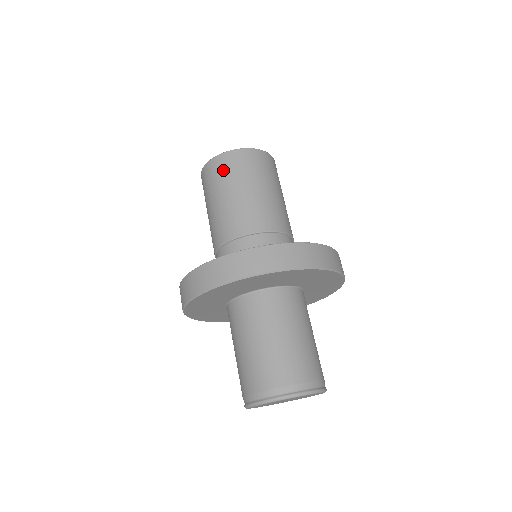
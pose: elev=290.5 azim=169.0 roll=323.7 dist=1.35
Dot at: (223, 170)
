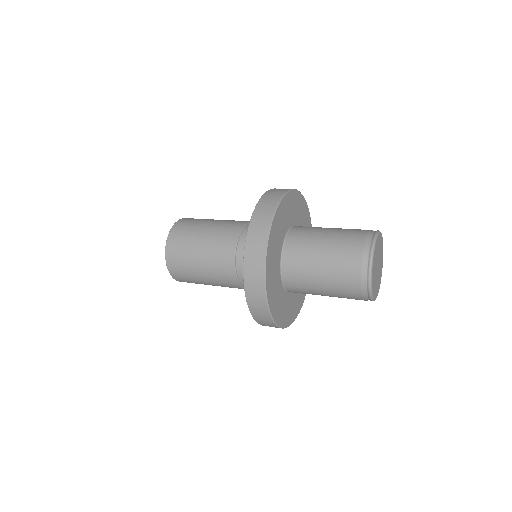
Dot at: (189, 222)
